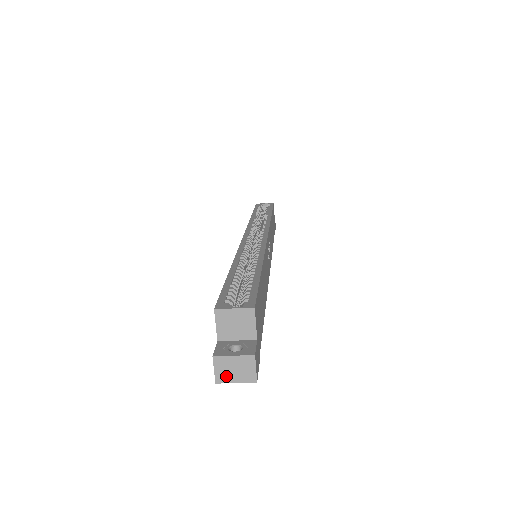
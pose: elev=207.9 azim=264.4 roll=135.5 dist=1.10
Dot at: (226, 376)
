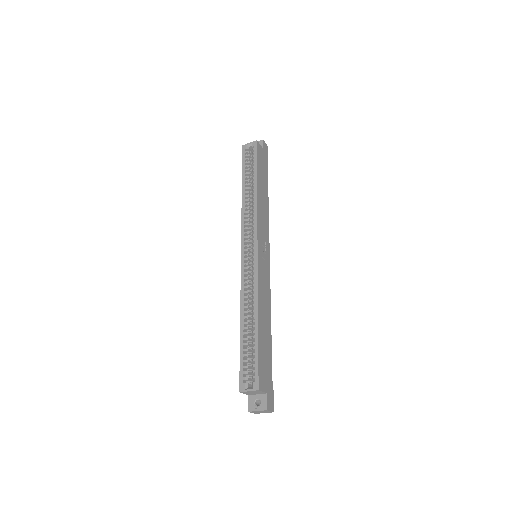
Dot at: (258, 413)
